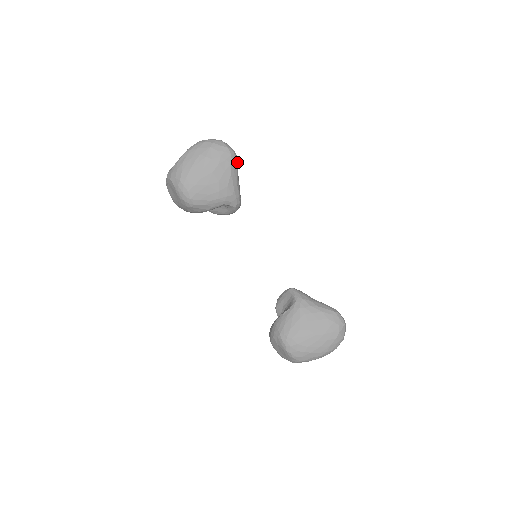
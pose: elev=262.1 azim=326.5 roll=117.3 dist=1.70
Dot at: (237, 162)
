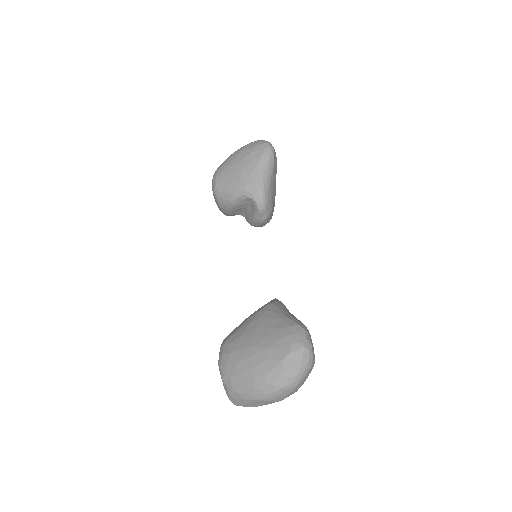
Dot at: (272, 157)
